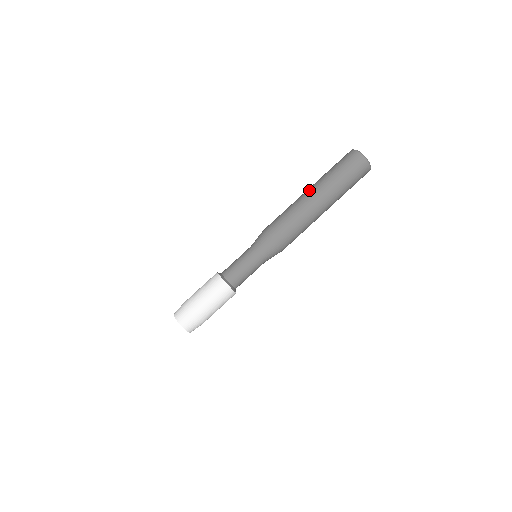
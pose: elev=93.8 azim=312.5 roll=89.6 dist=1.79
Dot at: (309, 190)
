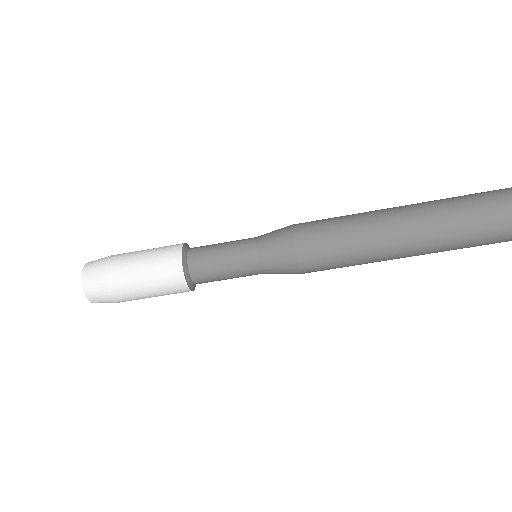
Dot at: (407, 219)
